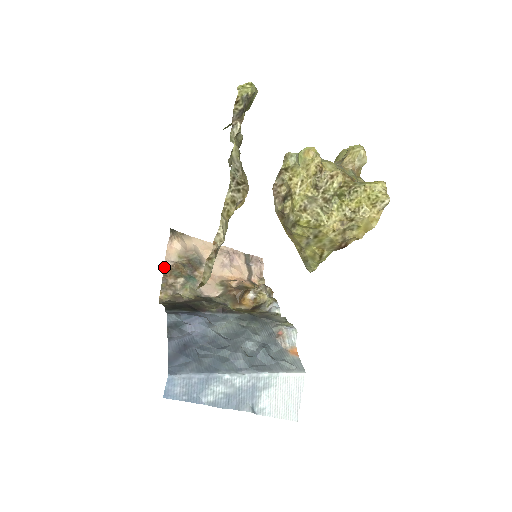
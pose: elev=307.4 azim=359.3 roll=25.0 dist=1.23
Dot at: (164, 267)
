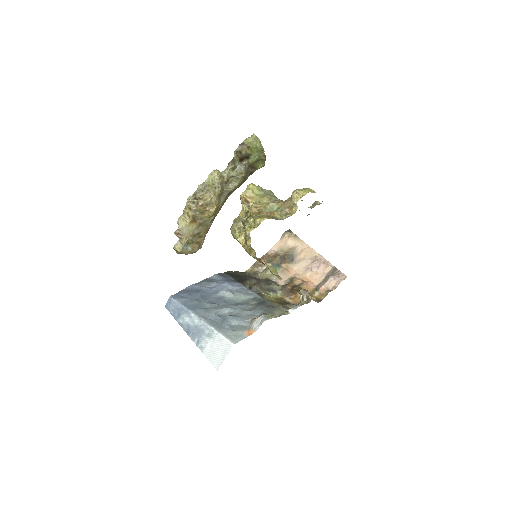
Dot at: (267, 253)
